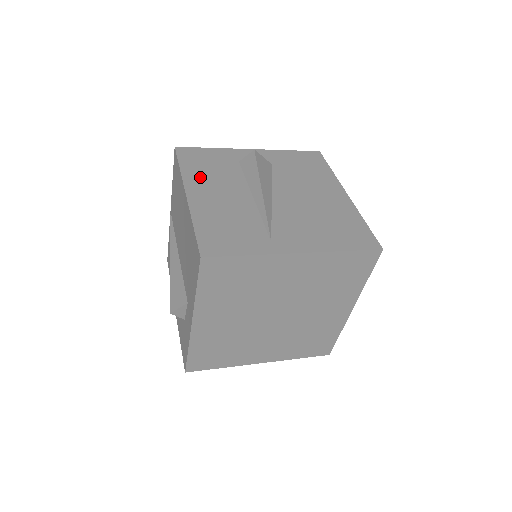
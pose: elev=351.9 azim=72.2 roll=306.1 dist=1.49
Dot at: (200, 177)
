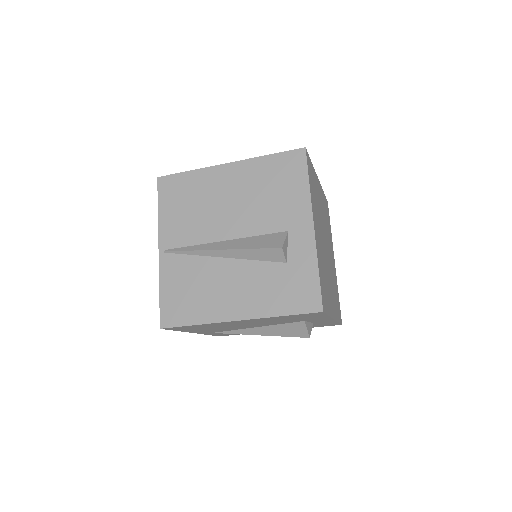
Dot at: occluded
